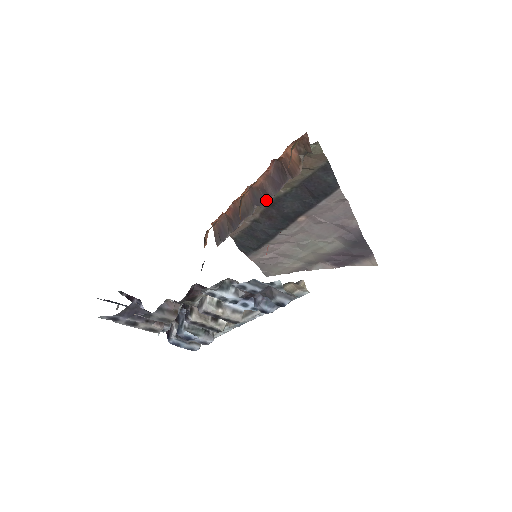
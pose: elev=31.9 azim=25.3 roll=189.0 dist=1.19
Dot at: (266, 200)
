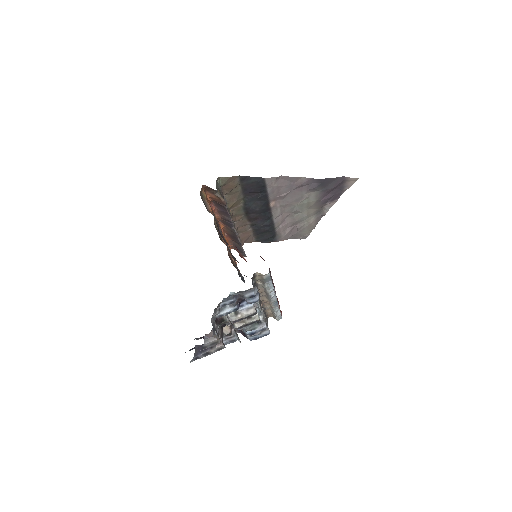
Dot at: (231, 223)
